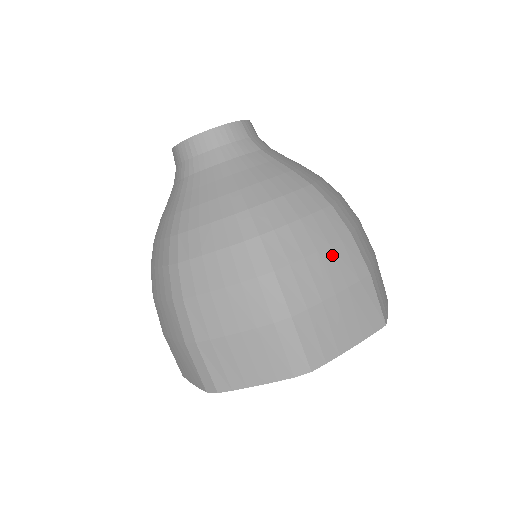
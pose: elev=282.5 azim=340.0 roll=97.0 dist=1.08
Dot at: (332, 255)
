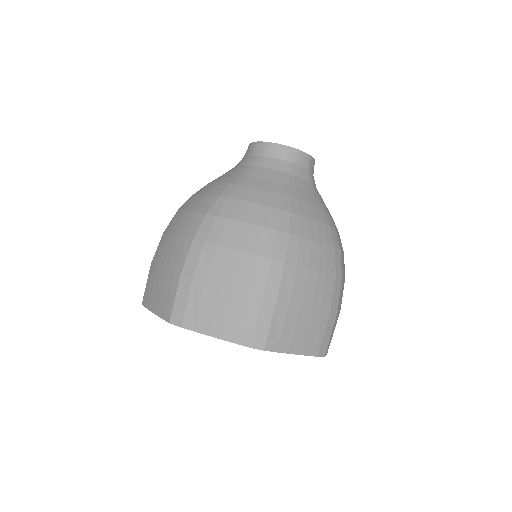
Dot at: occluded
